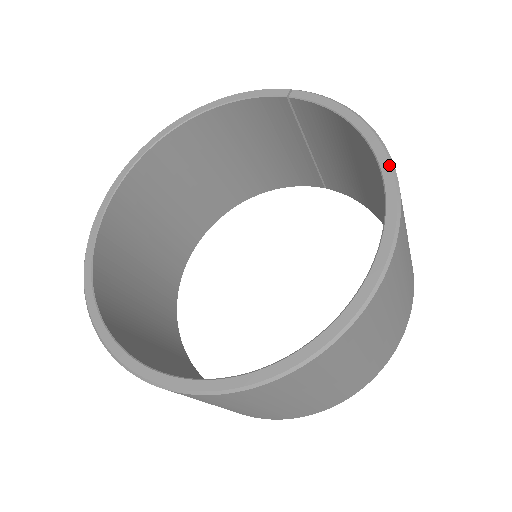
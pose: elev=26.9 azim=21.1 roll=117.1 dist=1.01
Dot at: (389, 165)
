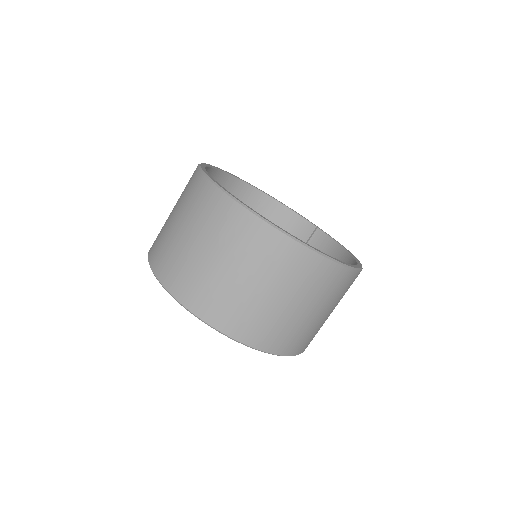
Dot at: (359, 262)
